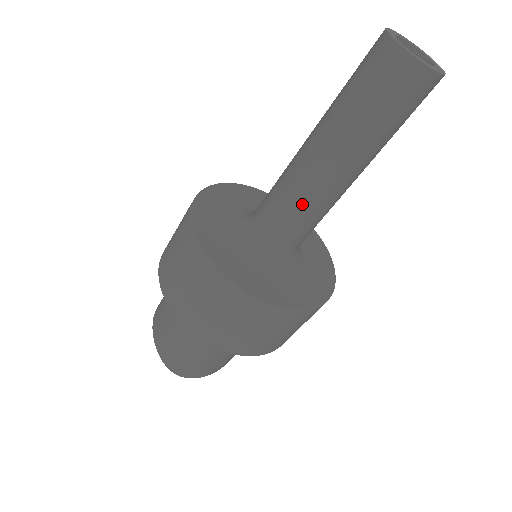
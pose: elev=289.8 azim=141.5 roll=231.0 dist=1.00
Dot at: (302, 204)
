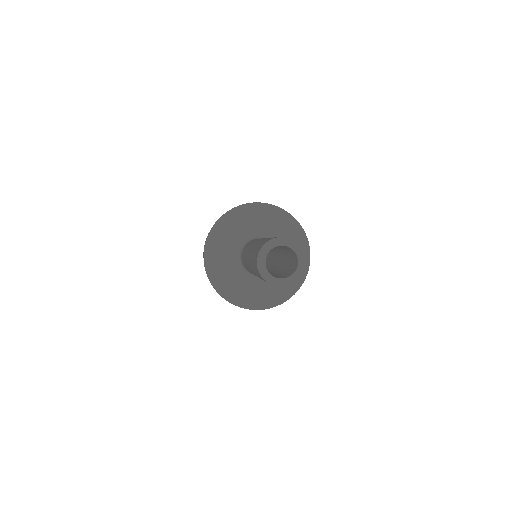
Dot at: occluded
